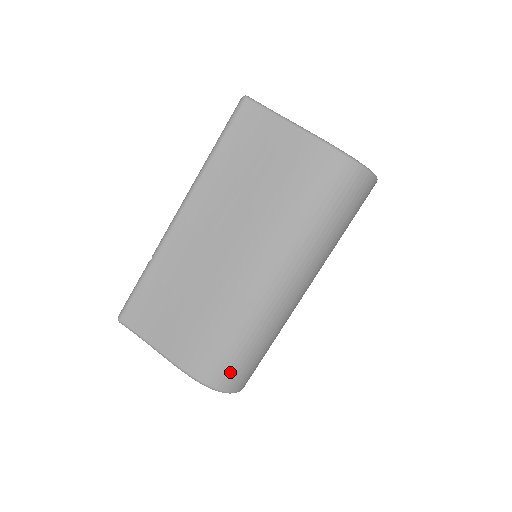
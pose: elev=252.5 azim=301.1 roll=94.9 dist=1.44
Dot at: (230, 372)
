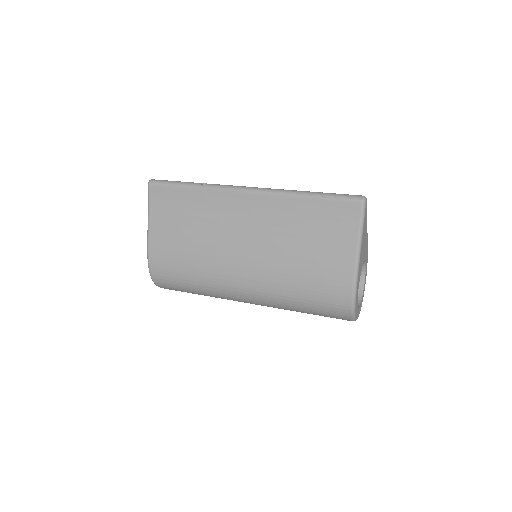
Dot at: (169, 284)
